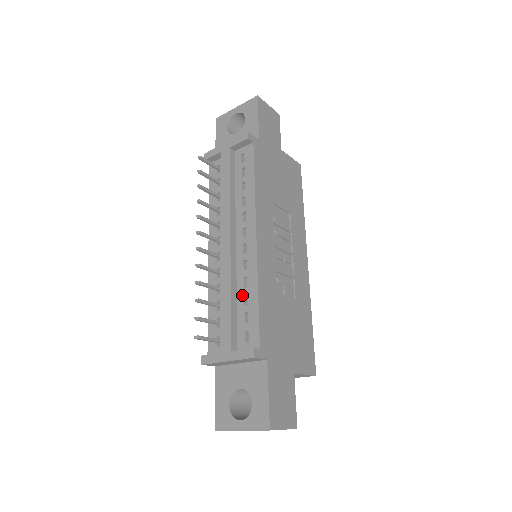
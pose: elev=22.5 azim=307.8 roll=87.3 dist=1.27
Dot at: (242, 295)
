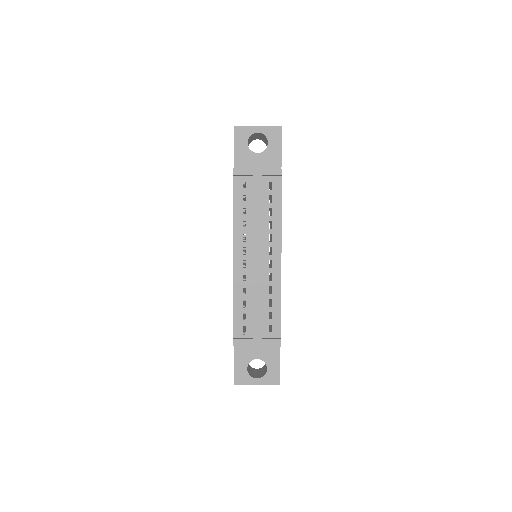
Dot at: (267, 299)
